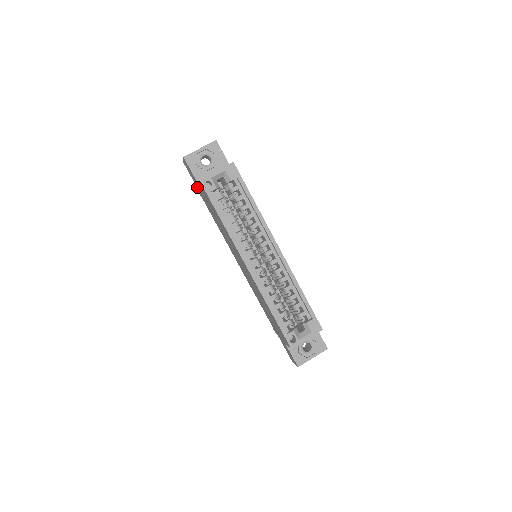
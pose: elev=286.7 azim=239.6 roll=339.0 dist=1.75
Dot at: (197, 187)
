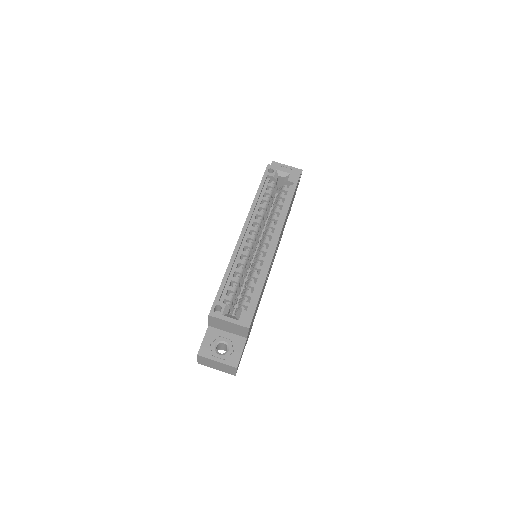
Dot at: occluded
